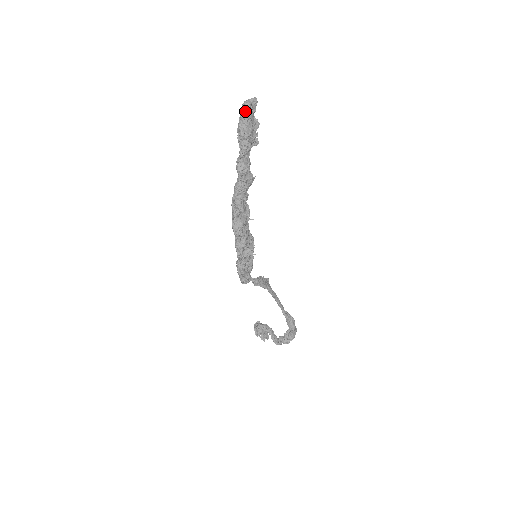
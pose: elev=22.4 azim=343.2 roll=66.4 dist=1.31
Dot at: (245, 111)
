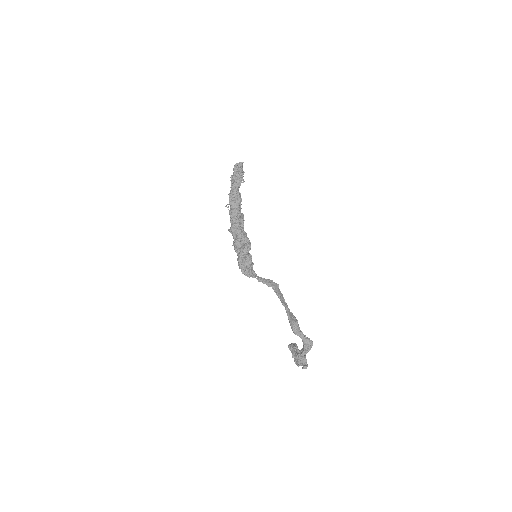
Dot at: (234, 167)
